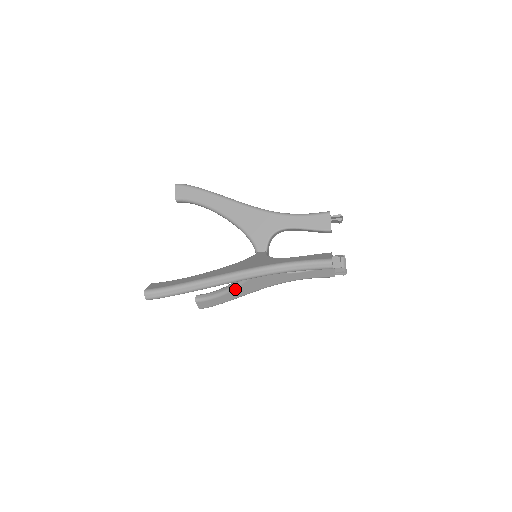
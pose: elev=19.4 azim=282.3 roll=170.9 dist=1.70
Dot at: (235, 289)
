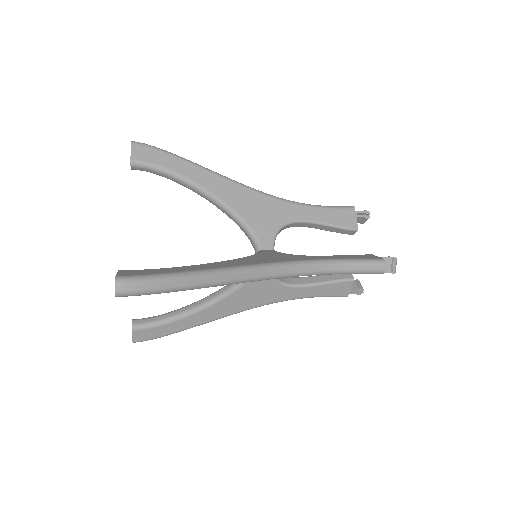
Dot at: (204, 309)
